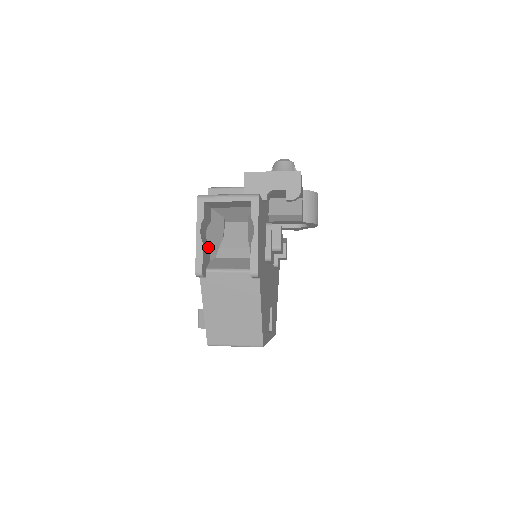
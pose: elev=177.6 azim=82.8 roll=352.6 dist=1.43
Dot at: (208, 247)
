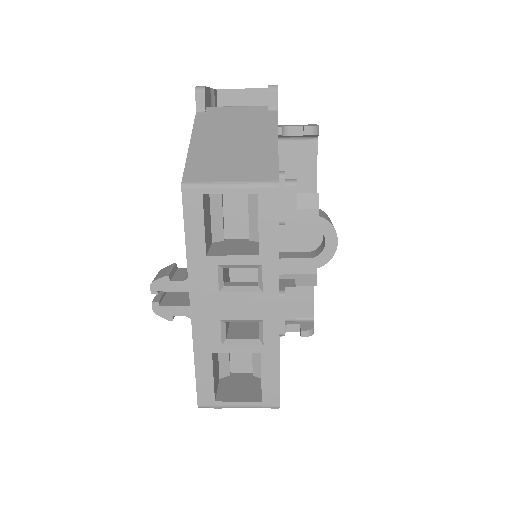
Dot at: occluded
